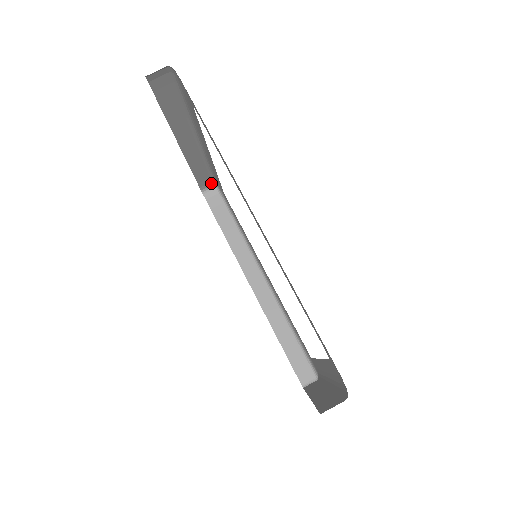
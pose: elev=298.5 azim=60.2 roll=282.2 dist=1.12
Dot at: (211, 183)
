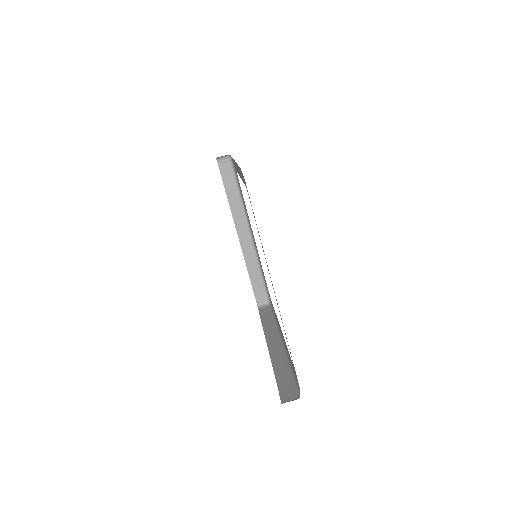
Dot at: (265, 299)
